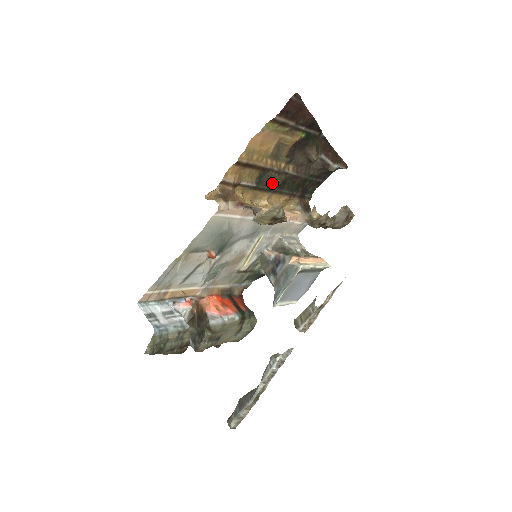
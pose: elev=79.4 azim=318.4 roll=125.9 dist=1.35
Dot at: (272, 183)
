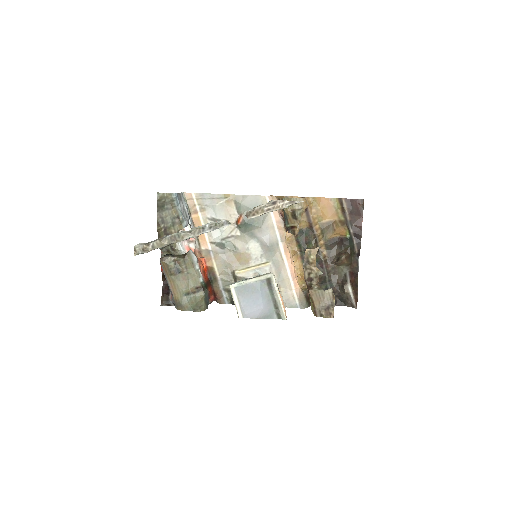
Dot at: (307, 245)
